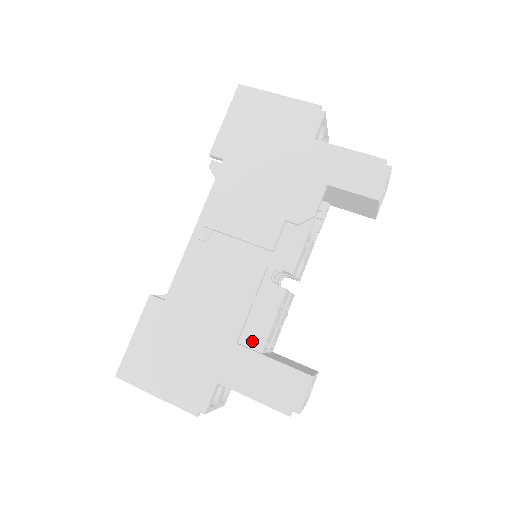
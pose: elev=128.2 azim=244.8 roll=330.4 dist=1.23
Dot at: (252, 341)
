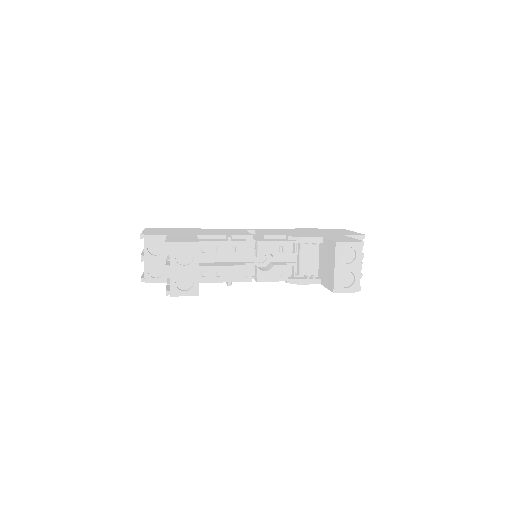
Dot at: (203, 240)
